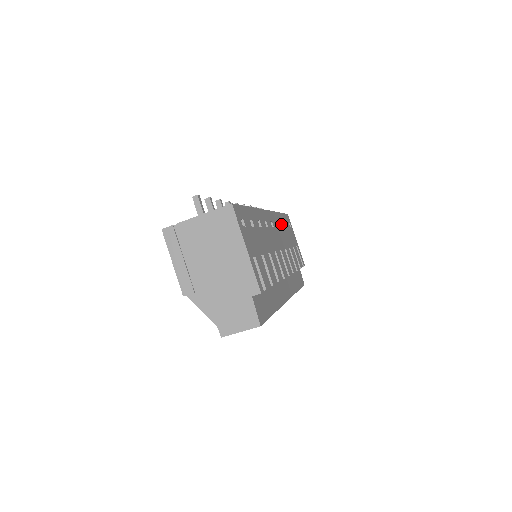
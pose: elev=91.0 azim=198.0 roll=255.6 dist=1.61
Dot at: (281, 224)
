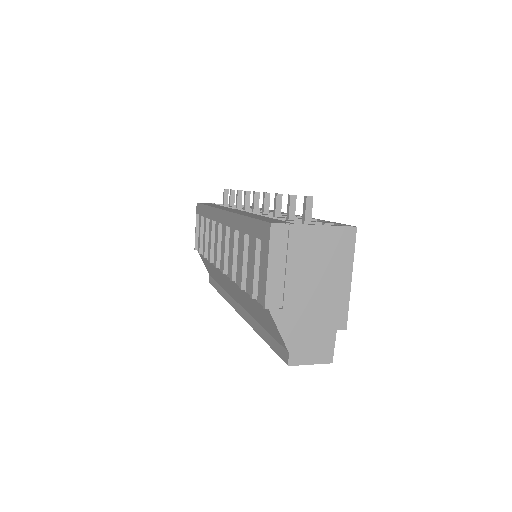
Dot at: occluded
